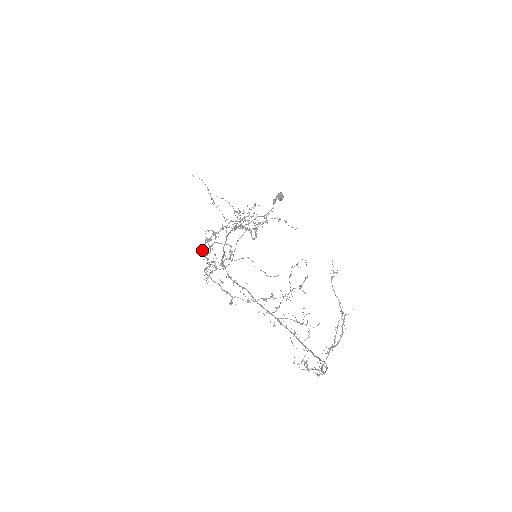
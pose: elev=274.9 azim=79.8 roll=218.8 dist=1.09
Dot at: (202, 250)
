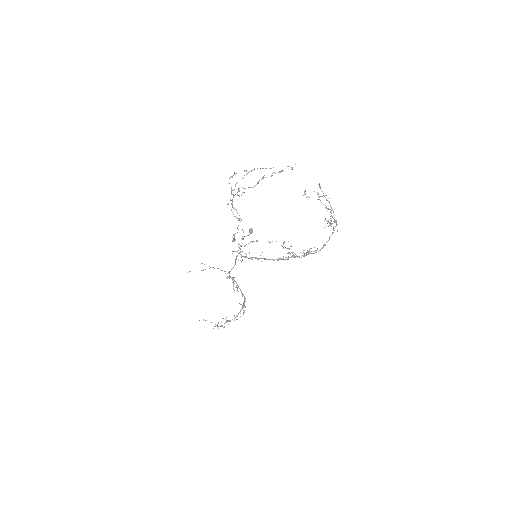
Dot at: occluded
